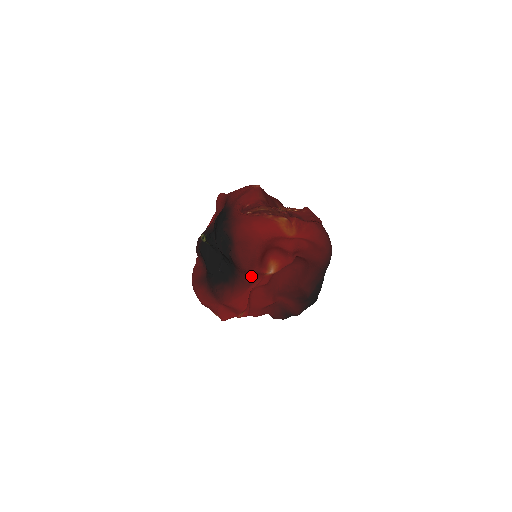
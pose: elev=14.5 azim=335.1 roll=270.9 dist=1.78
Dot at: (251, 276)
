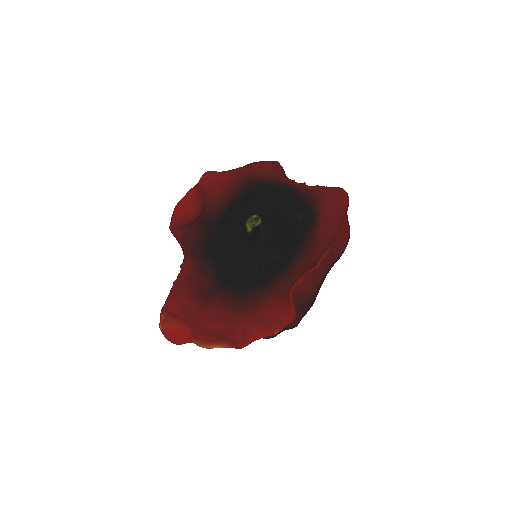
Dot at: (303, 272)
